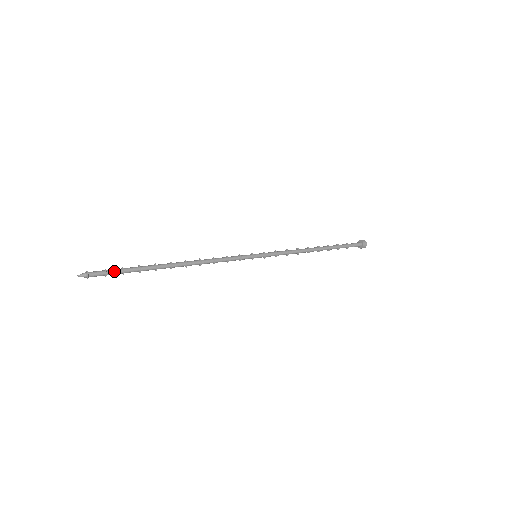
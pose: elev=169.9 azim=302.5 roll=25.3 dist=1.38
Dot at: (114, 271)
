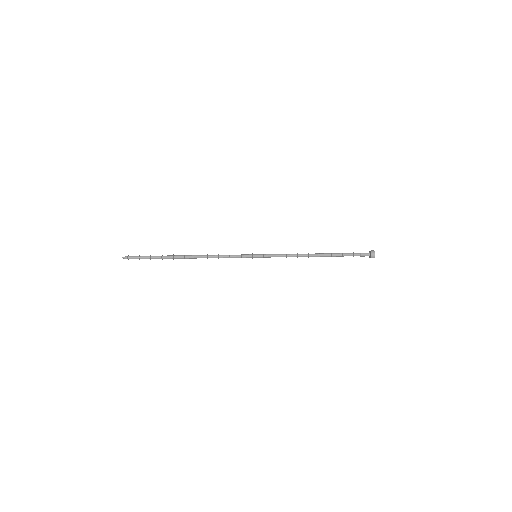
Dot at: (144, 256)
